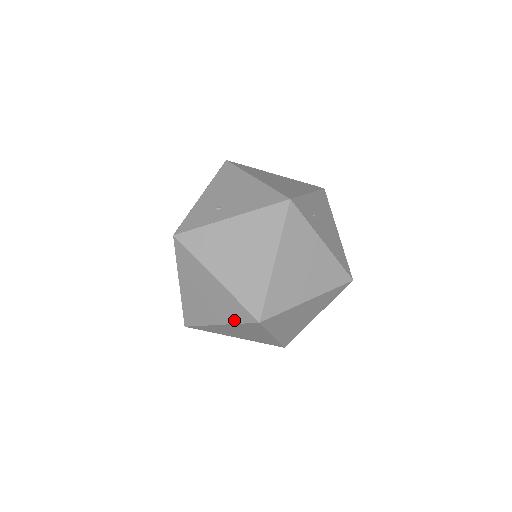
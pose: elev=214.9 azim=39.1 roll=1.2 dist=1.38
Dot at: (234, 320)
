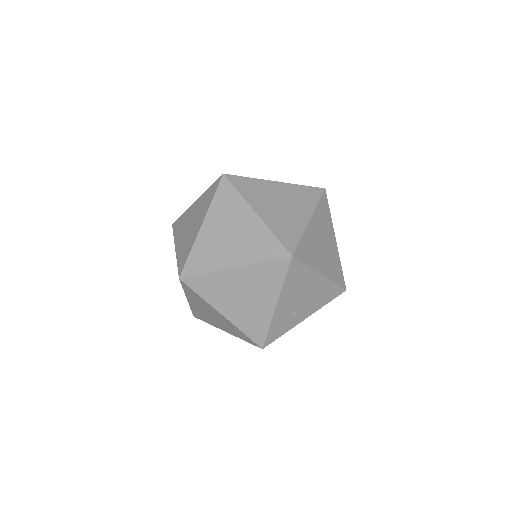
Dot at: occluded
